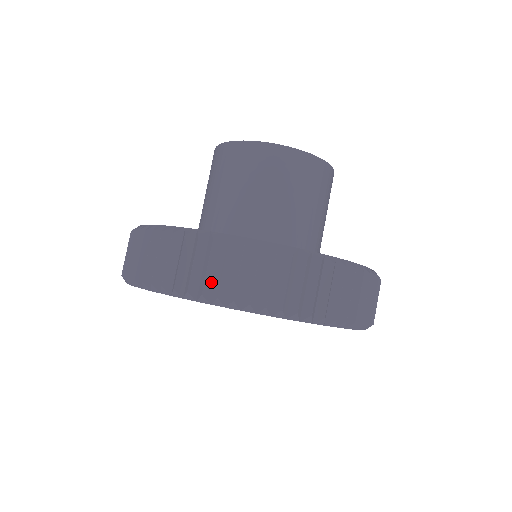
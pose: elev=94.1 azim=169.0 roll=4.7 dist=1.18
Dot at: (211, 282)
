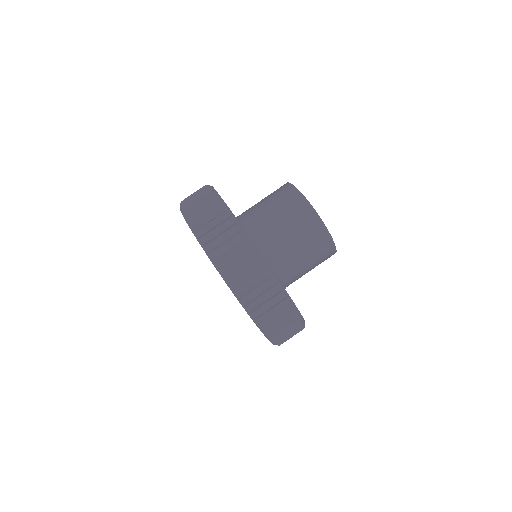
Dot at: (243, 284)
